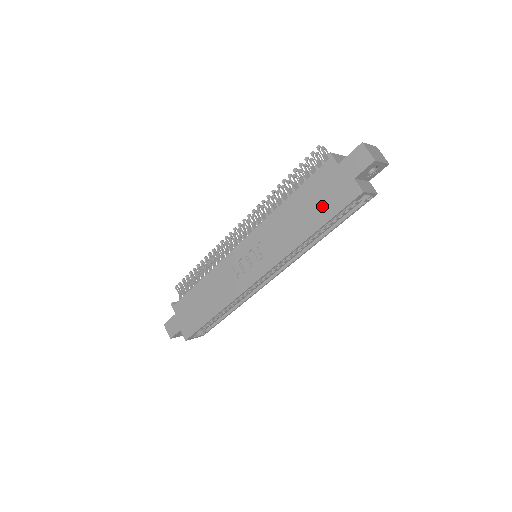
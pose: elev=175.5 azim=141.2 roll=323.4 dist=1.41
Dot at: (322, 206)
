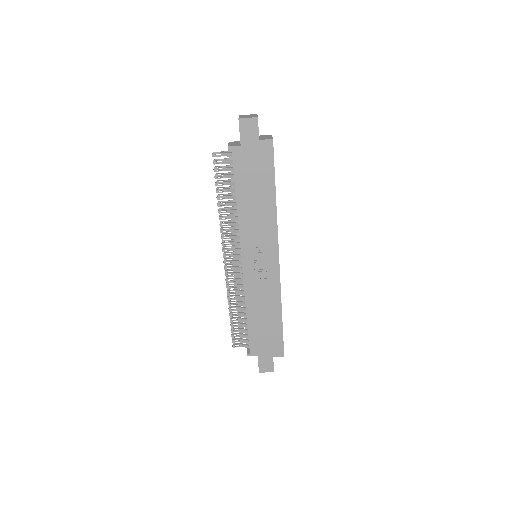
Dot at: (261, 176)
